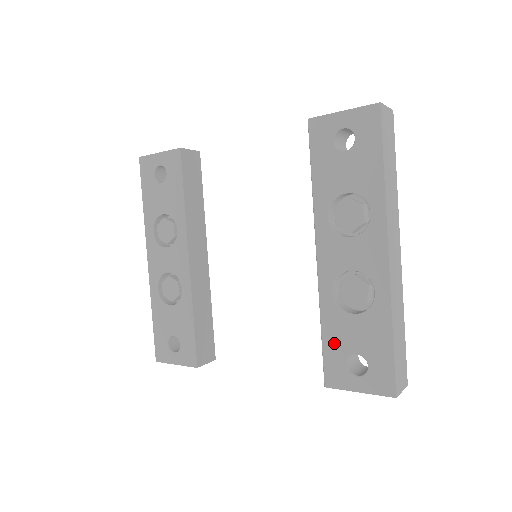
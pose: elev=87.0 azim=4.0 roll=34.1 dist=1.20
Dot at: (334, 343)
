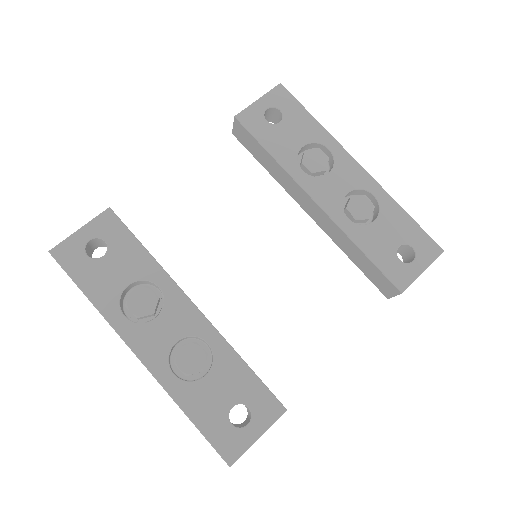
Dot at: (380, 253)
